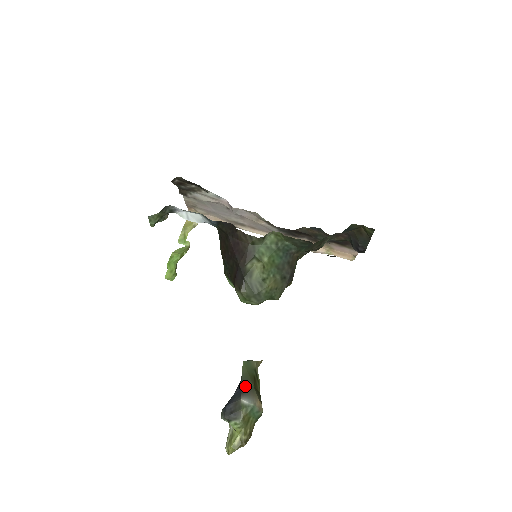
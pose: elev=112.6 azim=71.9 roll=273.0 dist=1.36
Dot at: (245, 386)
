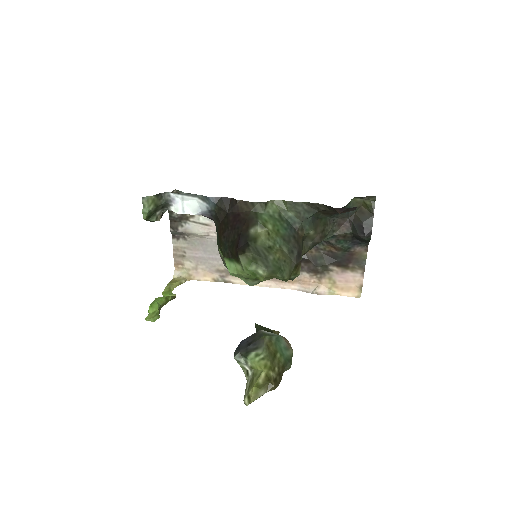
Dot at: occluded
